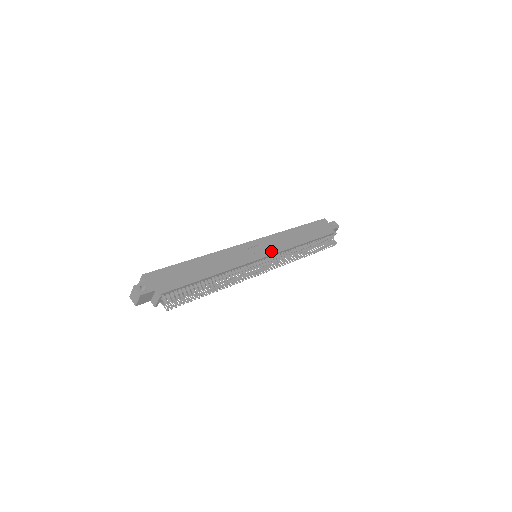
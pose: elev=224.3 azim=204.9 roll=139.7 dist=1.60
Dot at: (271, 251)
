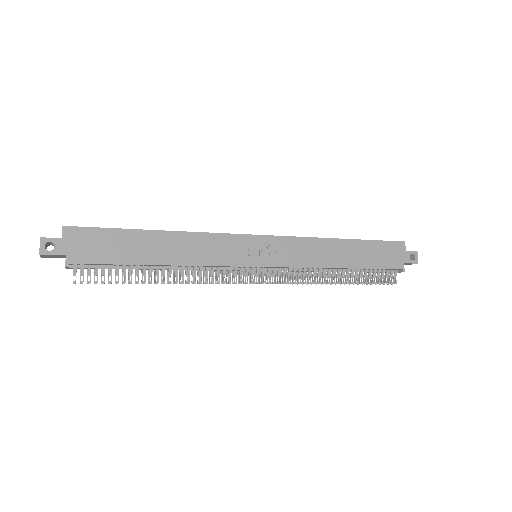
Dot at: (278, 261)
